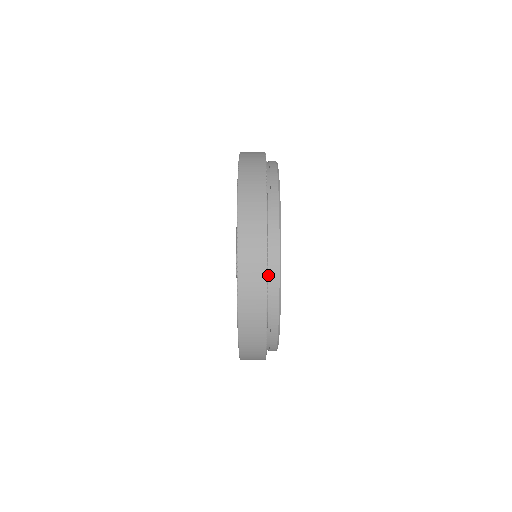
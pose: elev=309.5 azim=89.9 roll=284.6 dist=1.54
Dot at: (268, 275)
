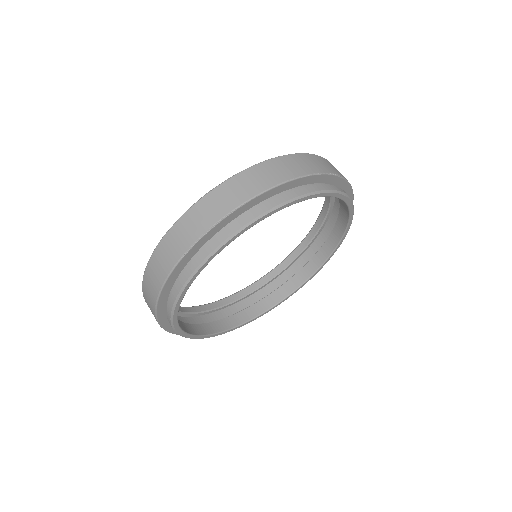
Dot at: (206, 243)
